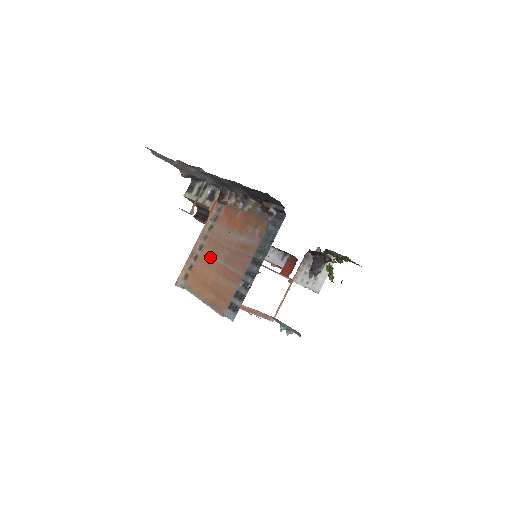
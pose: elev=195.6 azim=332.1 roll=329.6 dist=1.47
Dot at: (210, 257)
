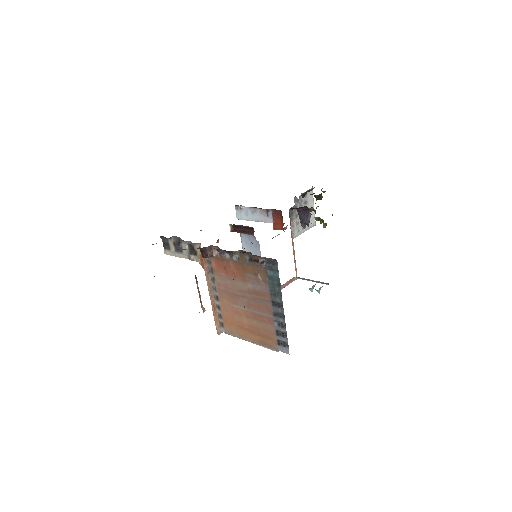
Dot at: (232, 306)
